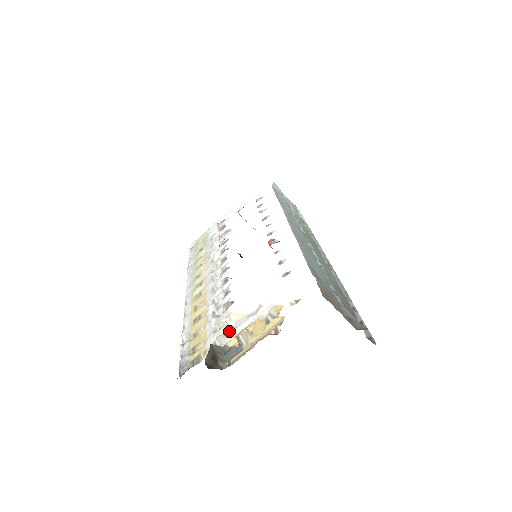
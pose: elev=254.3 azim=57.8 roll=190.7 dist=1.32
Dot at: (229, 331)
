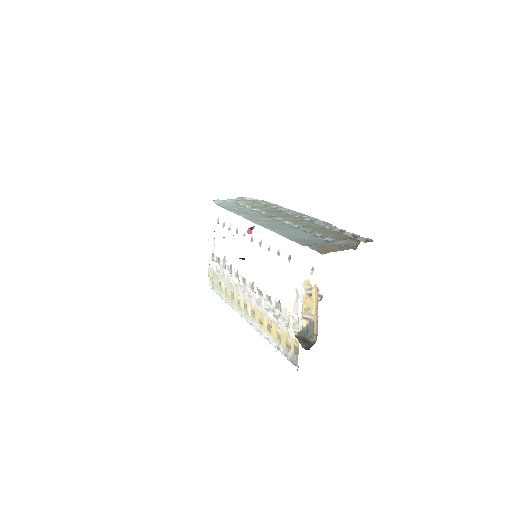
Dot at: (295, 319)
